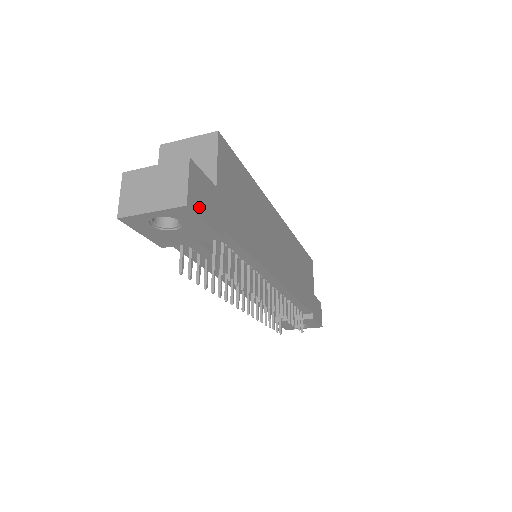
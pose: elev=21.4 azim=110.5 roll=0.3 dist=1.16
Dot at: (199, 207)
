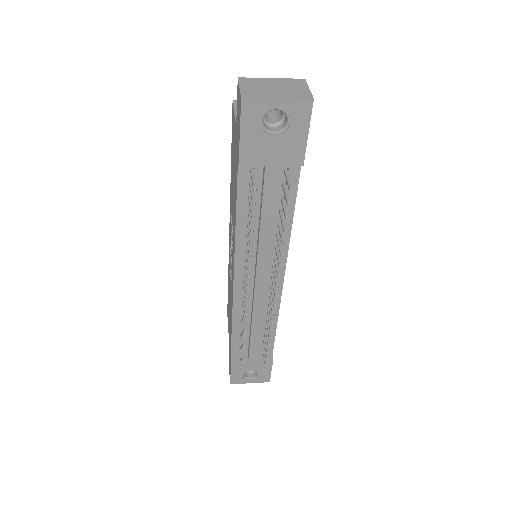
Dot at: (309, 116)
